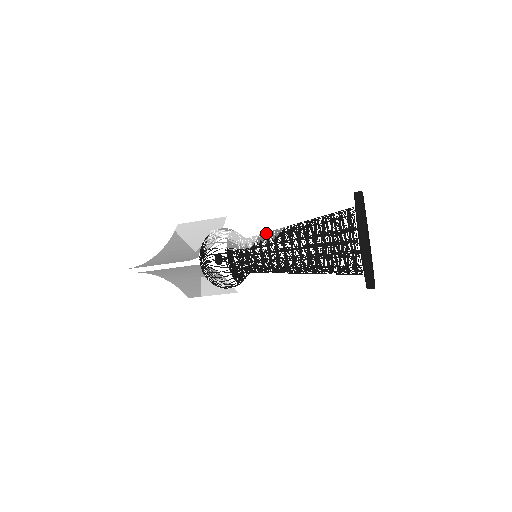
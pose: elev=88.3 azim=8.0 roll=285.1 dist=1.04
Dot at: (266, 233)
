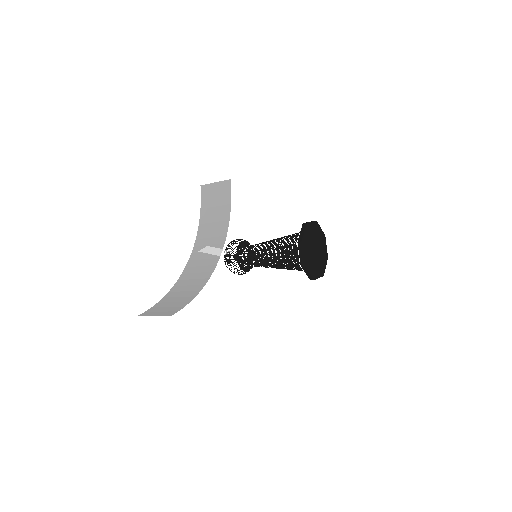
Dot at: (256, 257)
